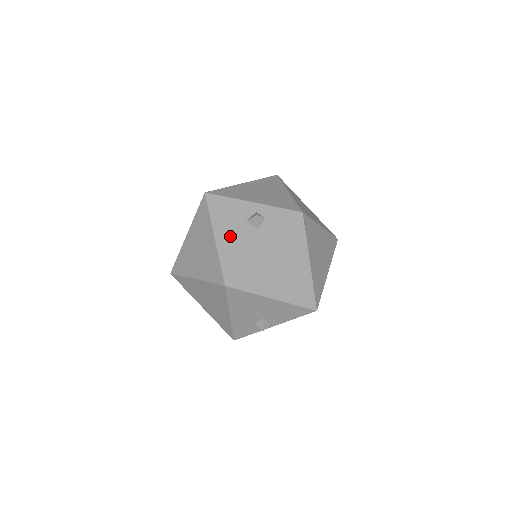
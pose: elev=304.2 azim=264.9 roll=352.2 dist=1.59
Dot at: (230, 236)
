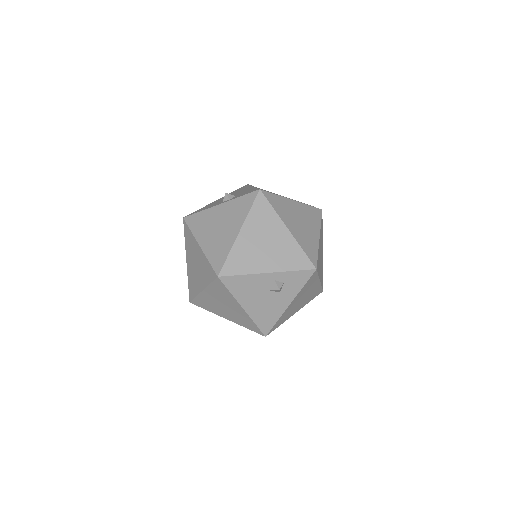
Dot at: (257, 304)
